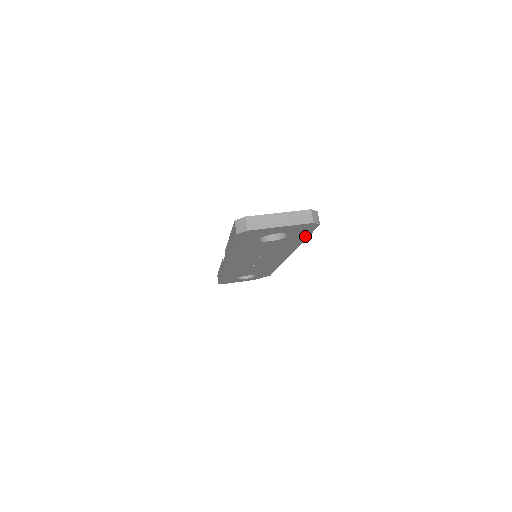
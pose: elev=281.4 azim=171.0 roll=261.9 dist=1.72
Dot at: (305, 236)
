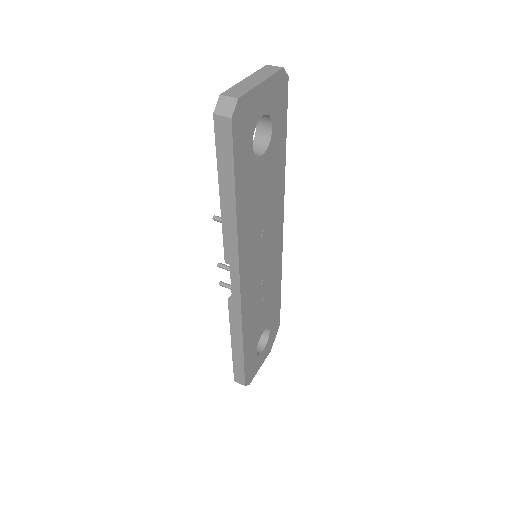
Dot at: (284, 132)
